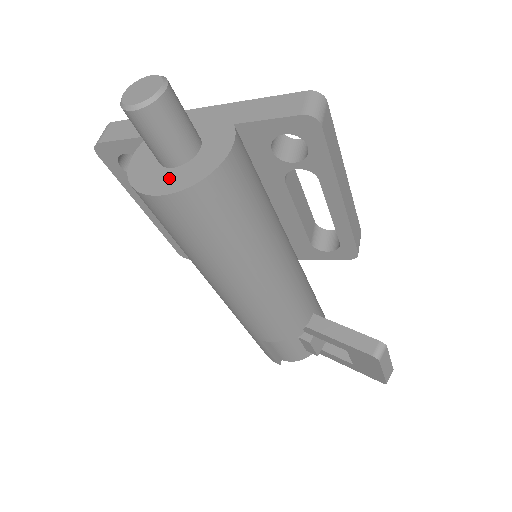
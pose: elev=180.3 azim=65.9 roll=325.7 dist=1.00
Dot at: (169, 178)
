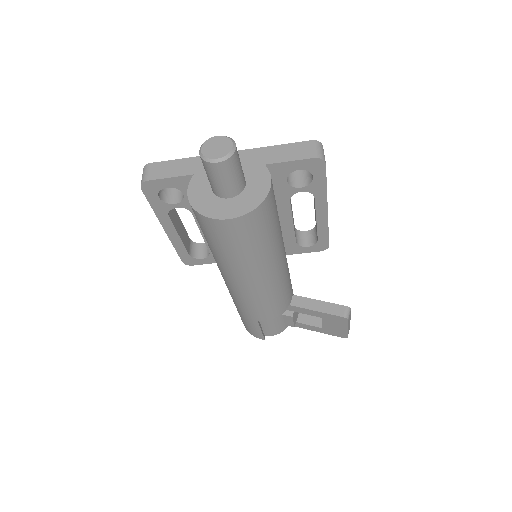
Dot at: (230, 206)
